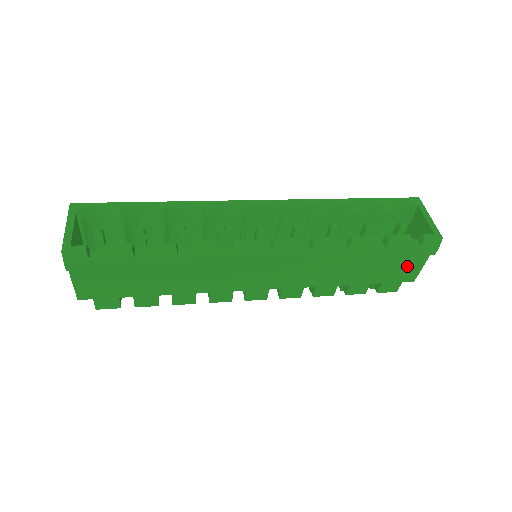
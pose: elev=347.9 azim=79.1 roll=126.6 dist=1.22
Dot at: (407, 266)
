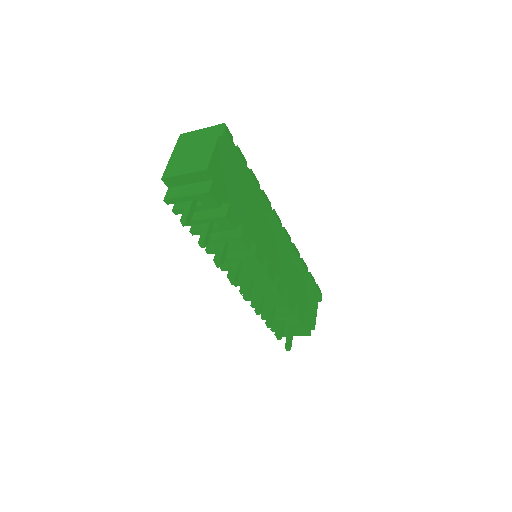
Dot at: (313, 309)
